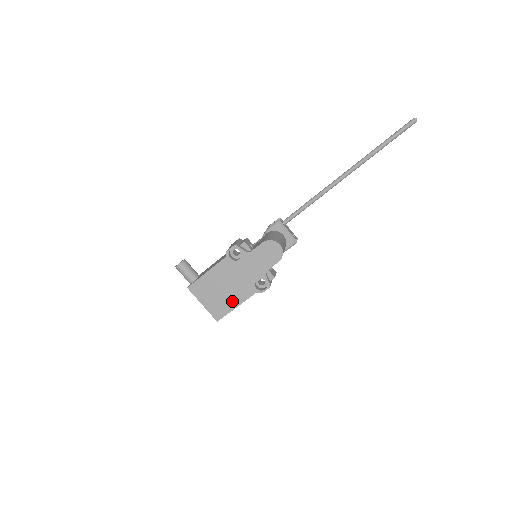
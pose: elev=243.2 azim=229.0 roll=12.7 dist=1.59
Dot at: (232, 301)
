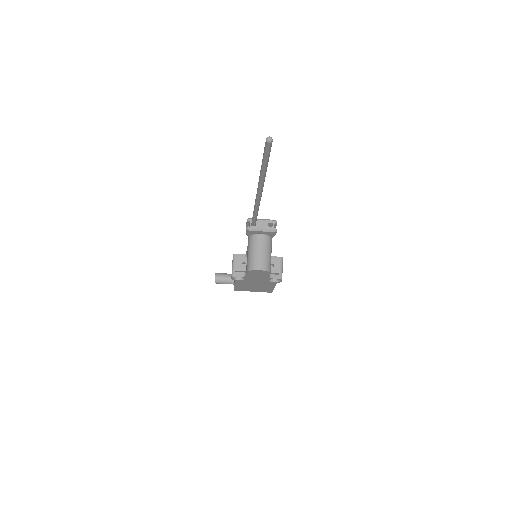
Dot at: (268, 287)
